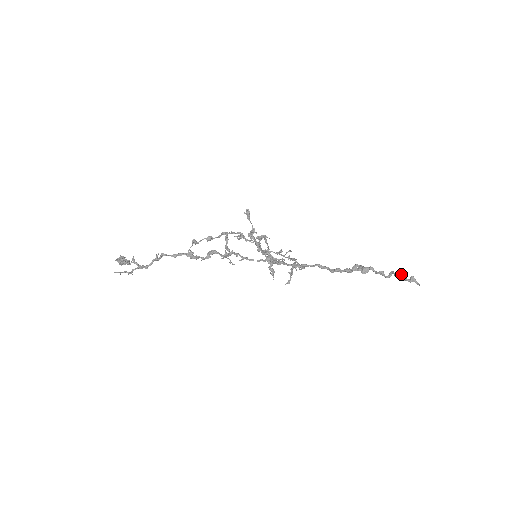
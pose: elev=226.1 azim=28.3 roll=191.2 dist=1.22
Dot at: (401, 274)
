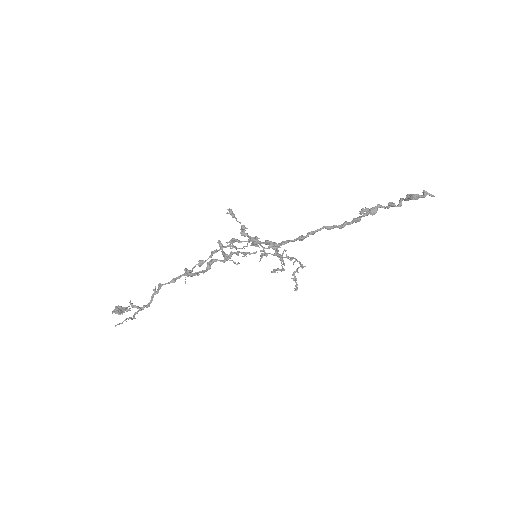
Dot at: (412, 194)
